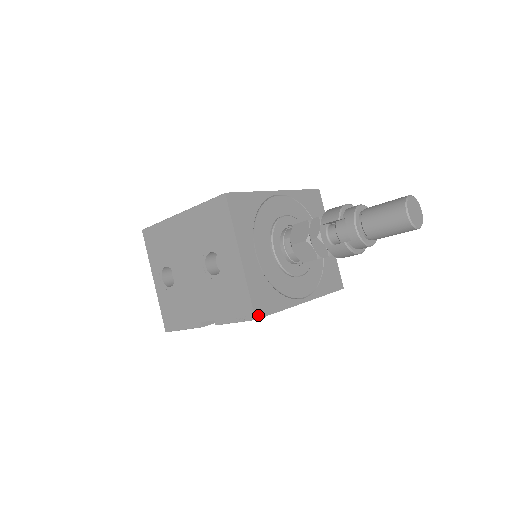
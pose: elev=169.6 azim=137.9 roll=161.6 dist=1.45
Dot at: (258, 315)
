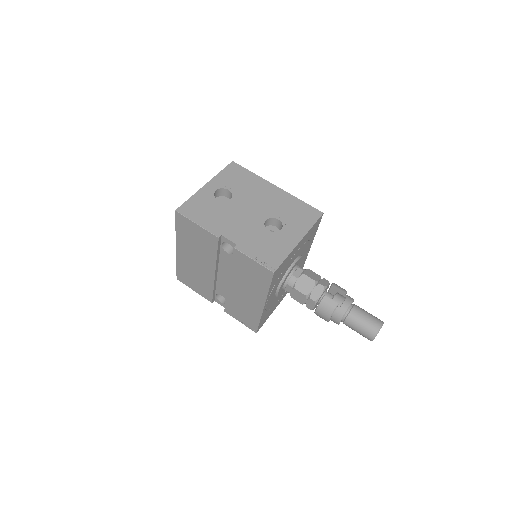
Dot at: (275, 273)
